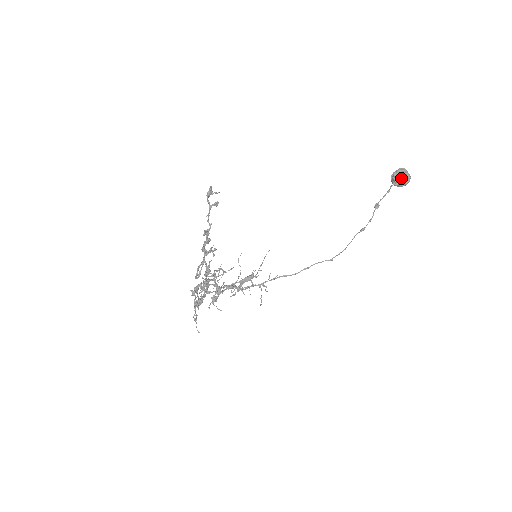
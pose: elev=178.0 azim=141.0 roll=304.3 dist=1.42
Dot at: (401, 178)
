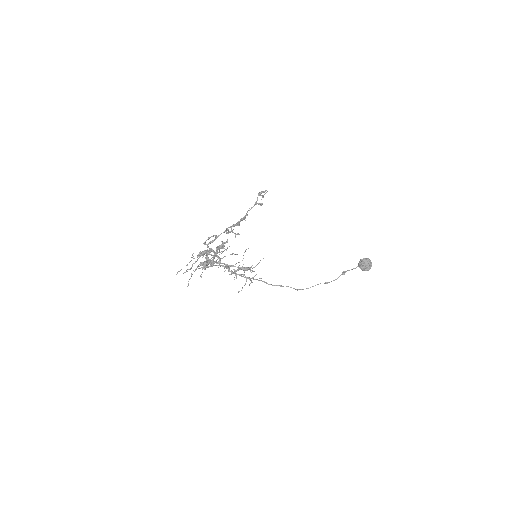
Dot at: (367, 265)
